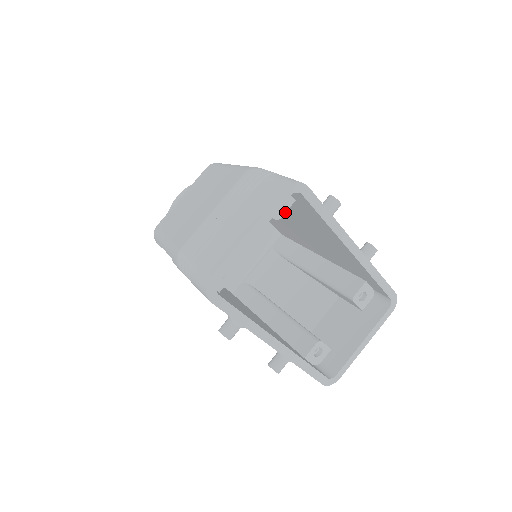
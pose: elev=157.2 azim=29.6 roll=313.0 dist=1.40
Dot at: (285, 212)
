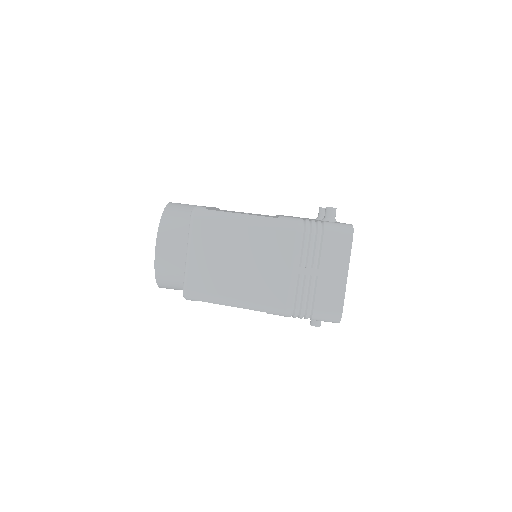
Dot at: occluded
